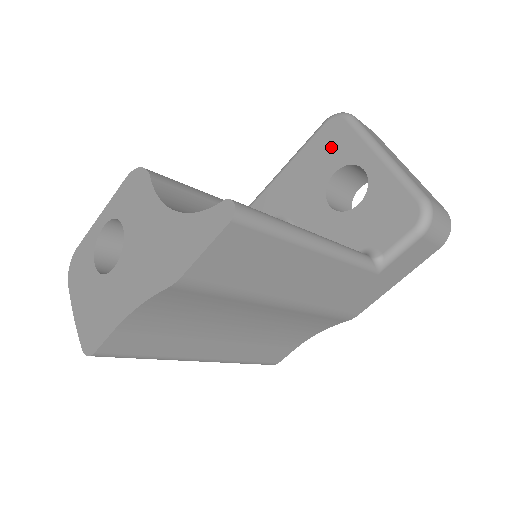
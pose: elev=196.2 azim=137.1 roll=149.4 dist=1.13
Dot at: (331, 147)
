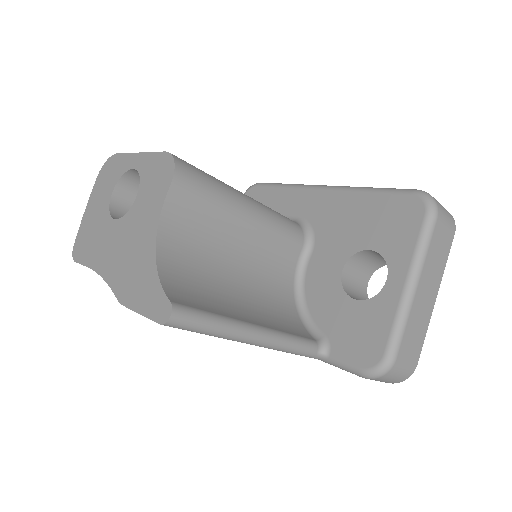
Dot at: (392, 224)
